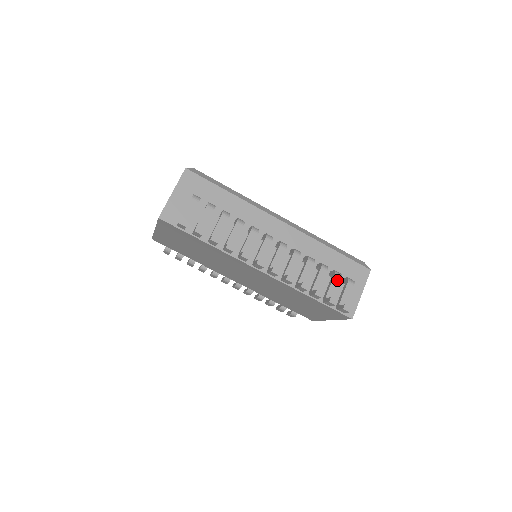
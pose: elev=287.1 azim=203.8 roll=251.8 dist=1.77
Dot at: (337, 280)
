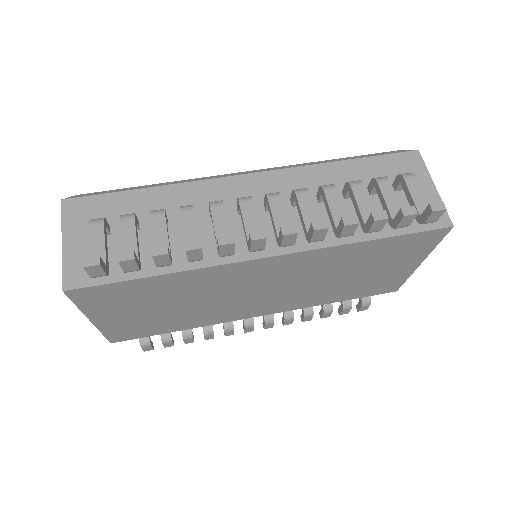
Dot at: (387, 186)
